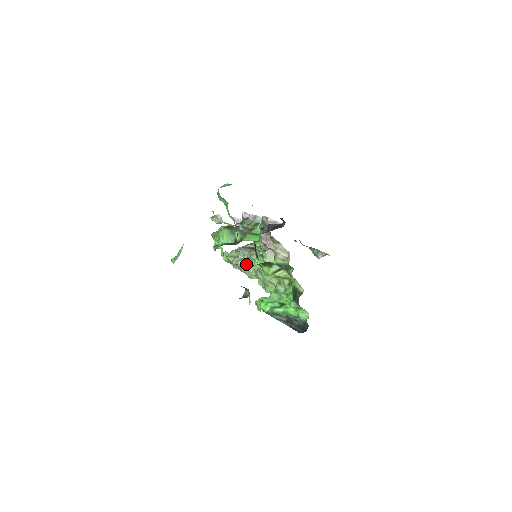
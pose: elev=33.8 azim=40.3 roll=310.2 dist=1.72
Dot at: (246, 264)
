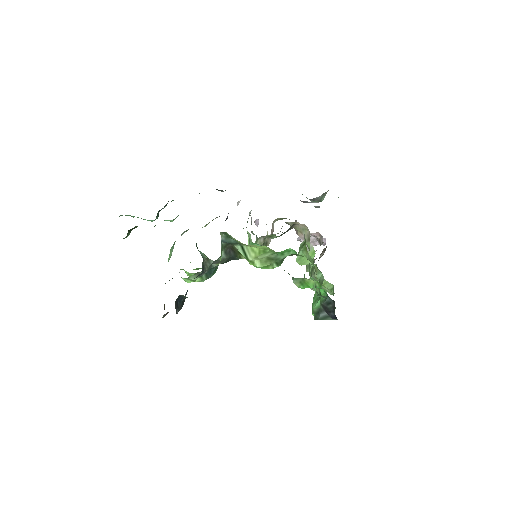
Dot at: occluded
